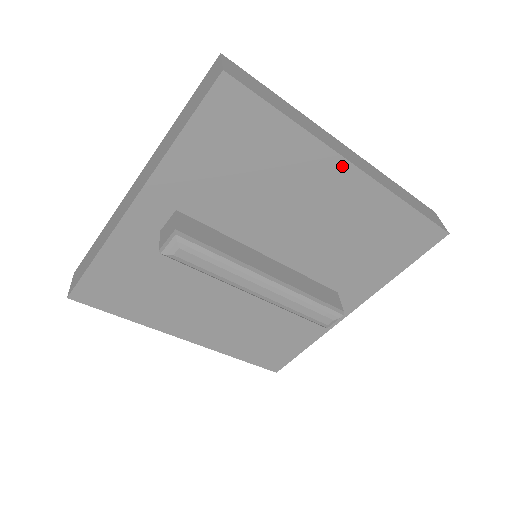
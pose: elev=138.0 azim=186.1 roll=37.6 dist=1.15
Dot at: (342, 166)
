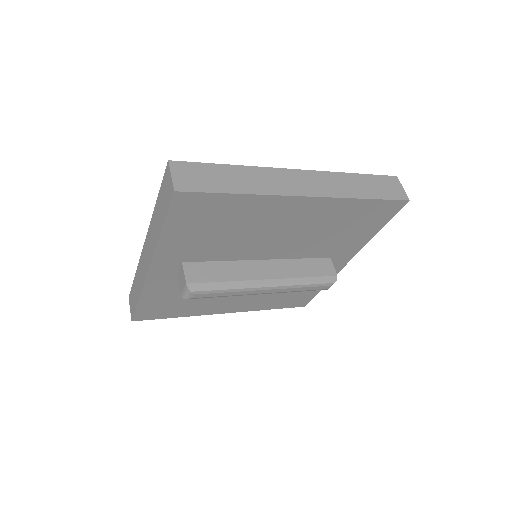
Dot at: (296, 200)
